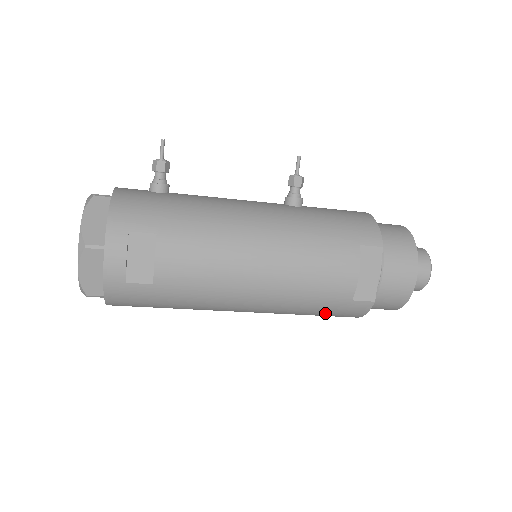
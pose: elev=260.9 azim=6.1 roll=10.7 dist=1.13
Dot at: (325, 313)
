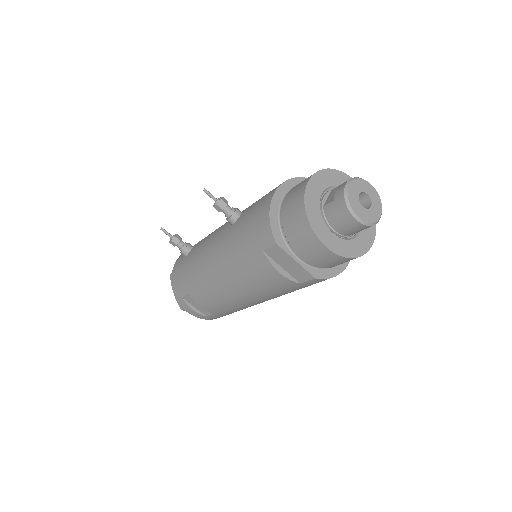
Dot at: occluded
